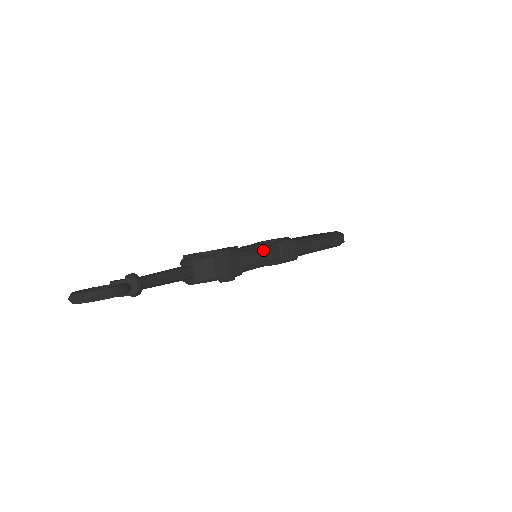
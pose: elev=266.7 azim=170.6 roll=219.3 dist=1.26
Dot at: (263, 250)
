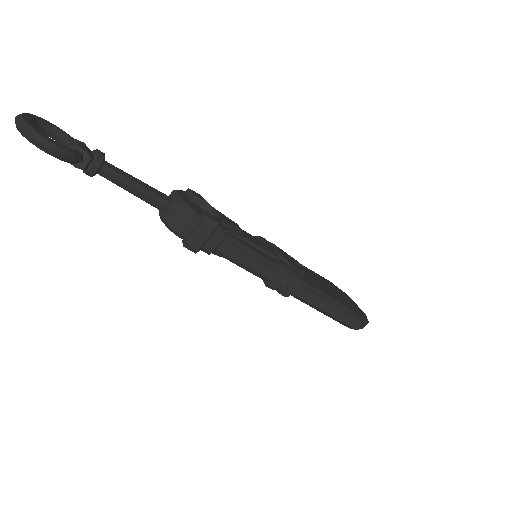
Dot at: (258, 257)
